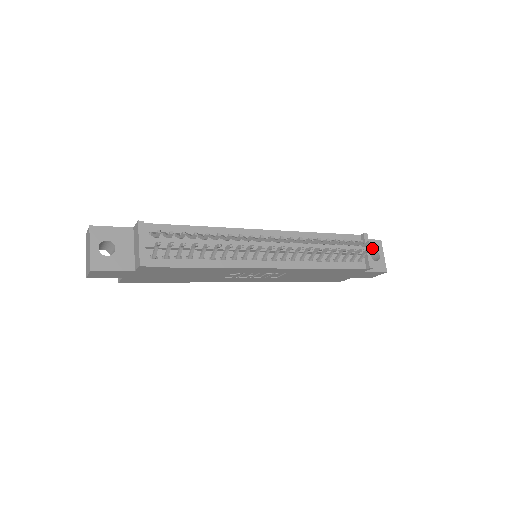
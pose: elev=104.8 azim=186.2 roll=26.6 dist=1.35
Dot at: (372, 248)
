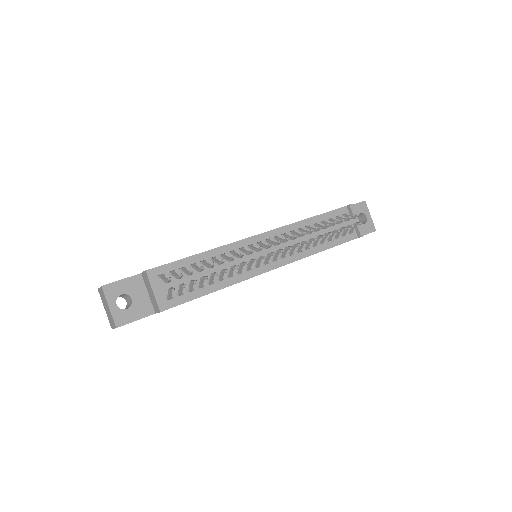
Dot at: (358, 212)
